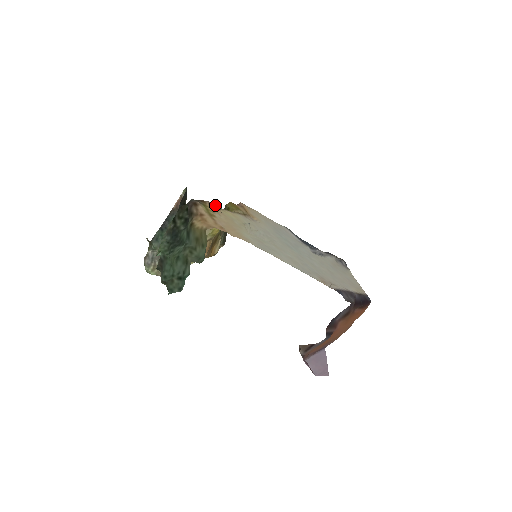
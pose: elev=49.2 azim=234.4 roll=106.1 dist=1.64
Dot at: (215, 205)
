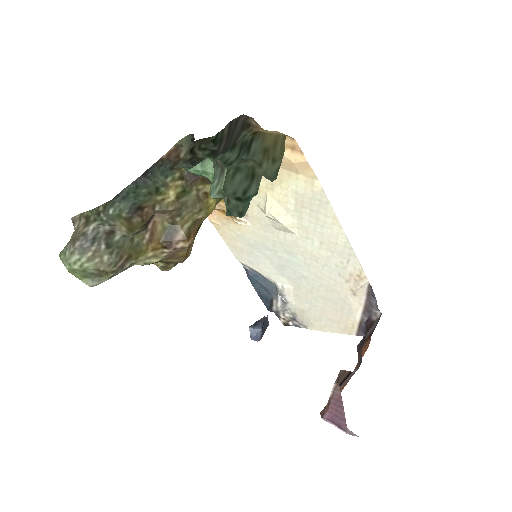
Dot at: occluded
